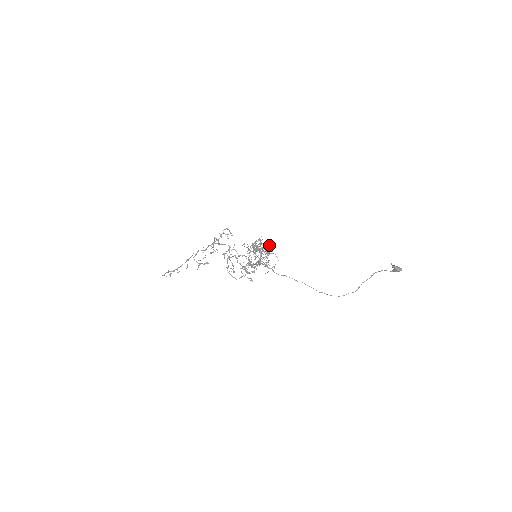
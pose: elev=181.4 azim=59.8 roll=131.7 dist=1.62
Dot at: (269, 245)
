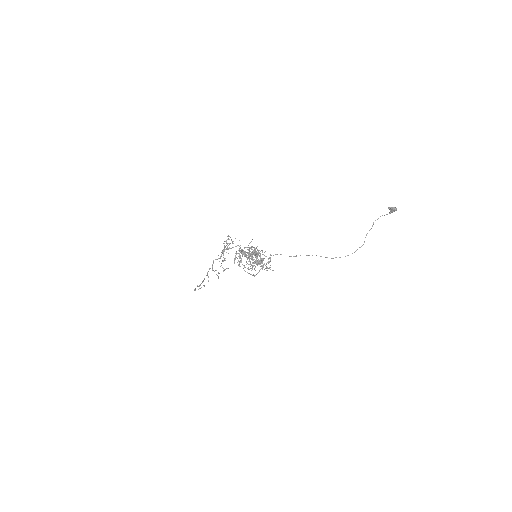
Dot at: occluded
